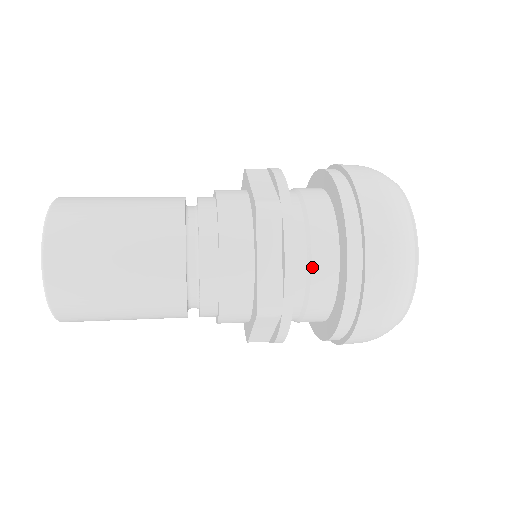
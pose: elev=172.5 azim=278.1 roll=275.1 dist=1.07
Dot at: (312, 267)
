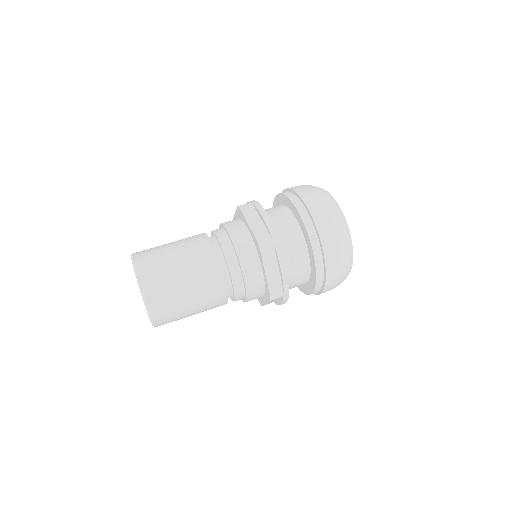
Dot at: (295, 266)
